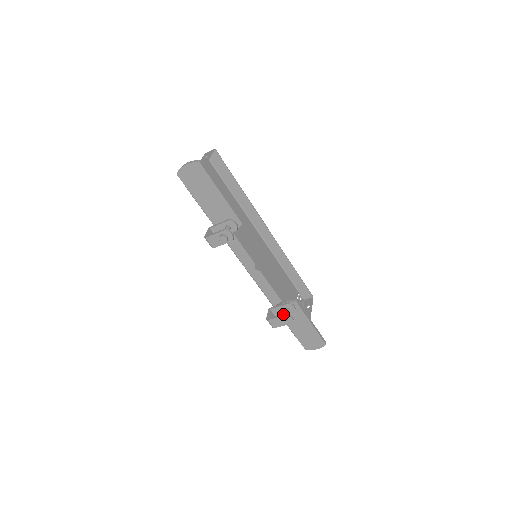
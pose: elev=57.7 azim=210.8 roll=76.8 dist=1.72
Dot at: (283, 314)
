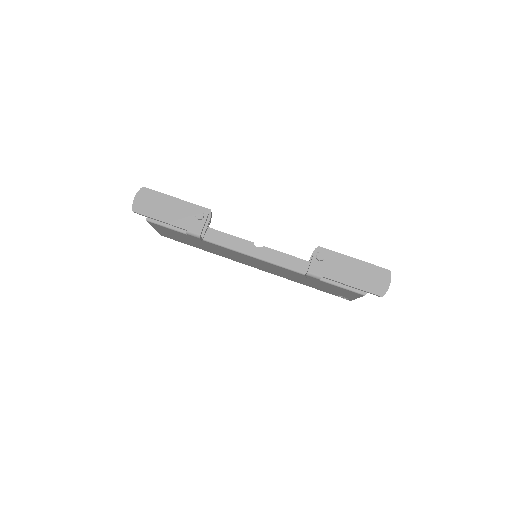
Dot at: (313, 253)
